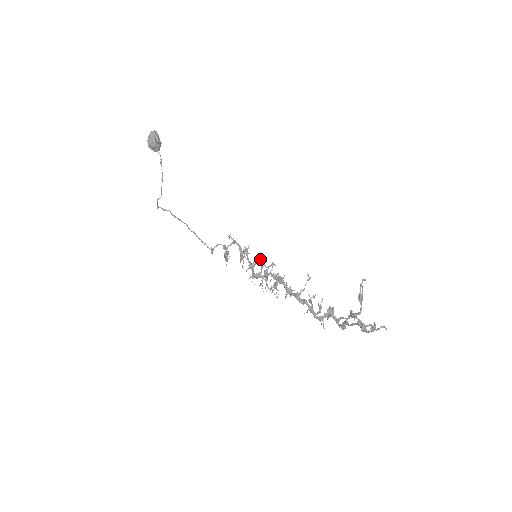
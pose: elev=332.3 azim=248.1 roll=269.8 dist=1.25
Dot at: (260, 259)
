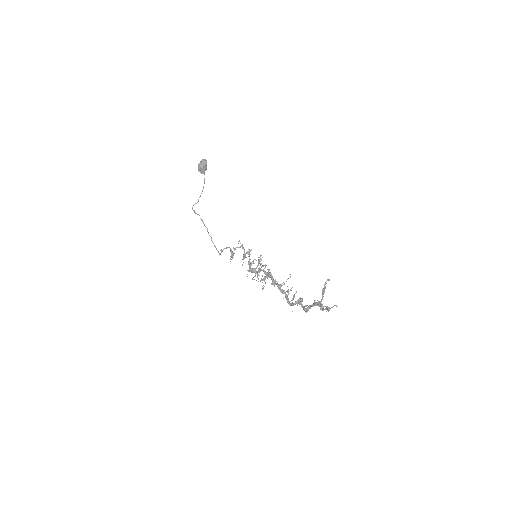
Dot at: (259, 257)
